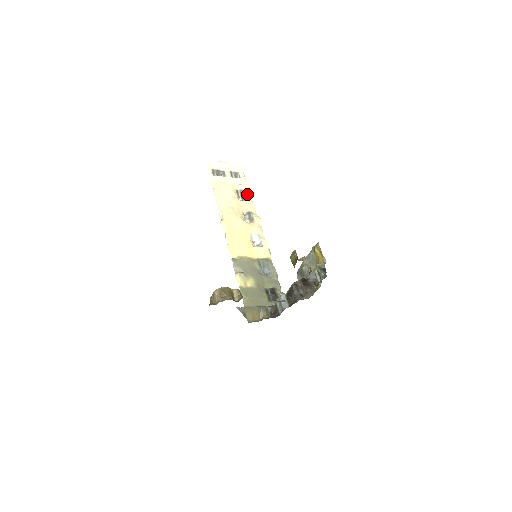
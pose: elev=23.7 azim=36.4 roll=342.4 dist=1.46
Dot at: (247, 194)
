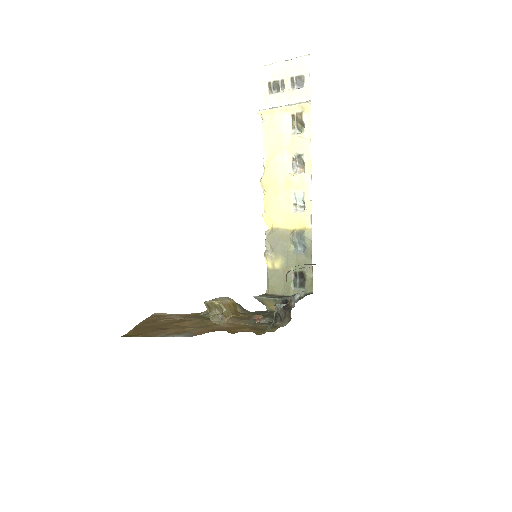
Dot at: (304, 119)
